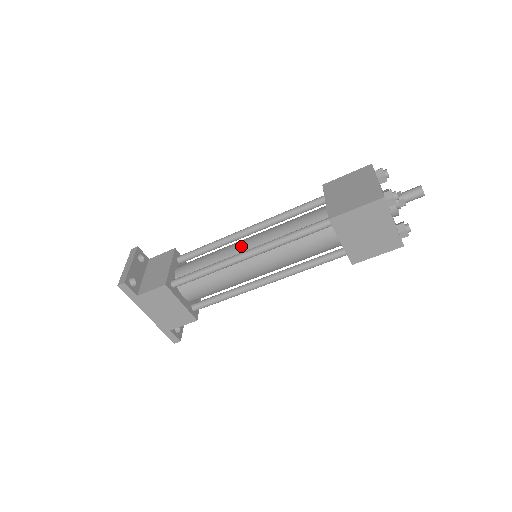
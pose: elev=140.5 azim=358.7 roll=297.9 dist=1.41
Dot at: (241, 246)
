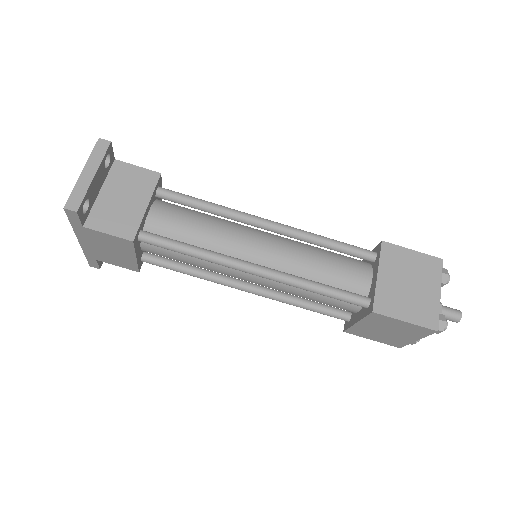
Dot at: (252, 247)
